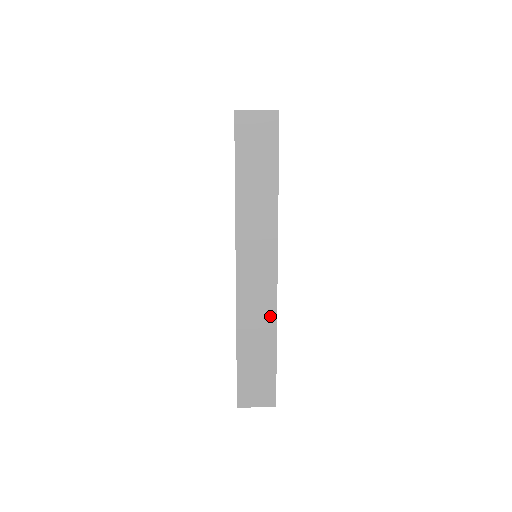
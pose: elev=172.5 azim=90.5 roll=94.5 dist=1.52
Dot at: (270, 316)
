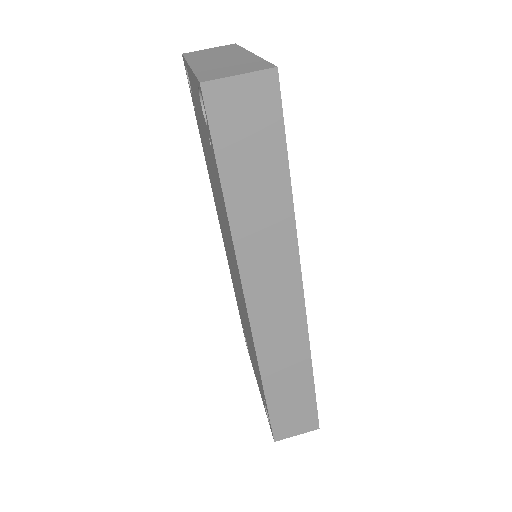
Dot at: (301, 347)
